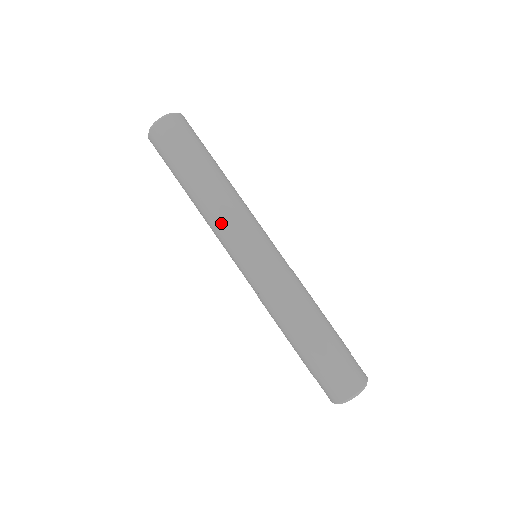
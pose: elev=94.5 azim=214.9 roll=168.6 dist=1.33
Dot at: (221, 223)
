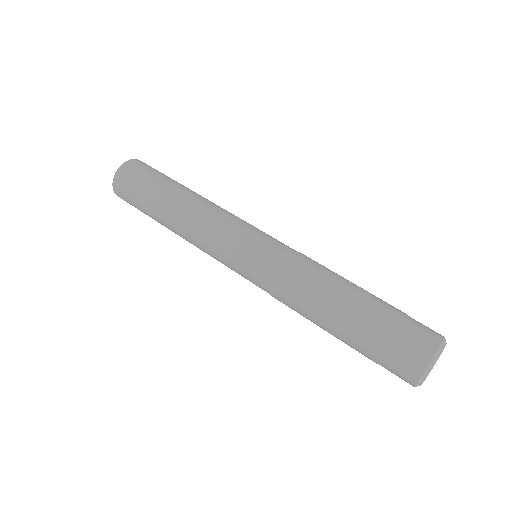
Dot at: (223, 212)
